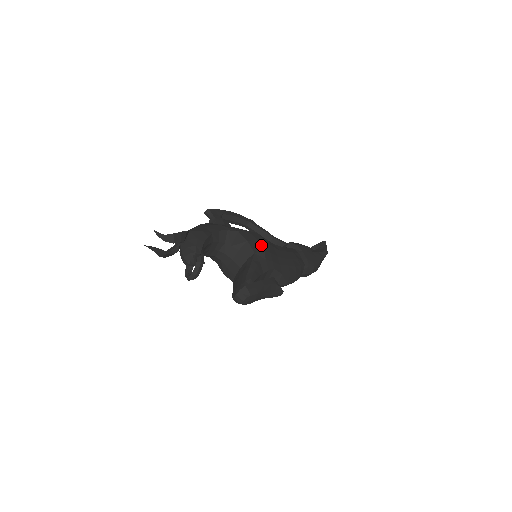
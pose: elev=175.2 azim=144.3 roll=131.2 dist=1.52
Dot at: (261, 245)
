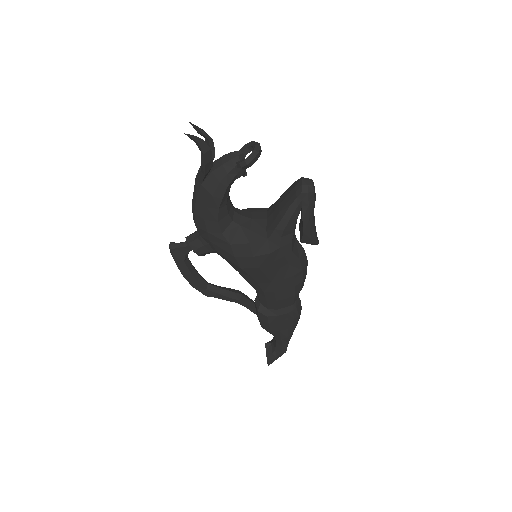
Dot at: occluded
